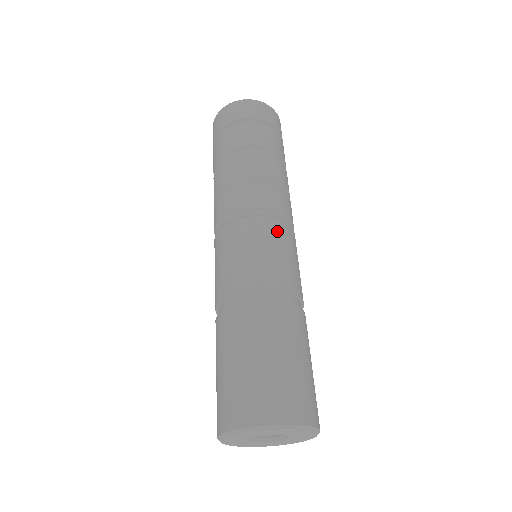
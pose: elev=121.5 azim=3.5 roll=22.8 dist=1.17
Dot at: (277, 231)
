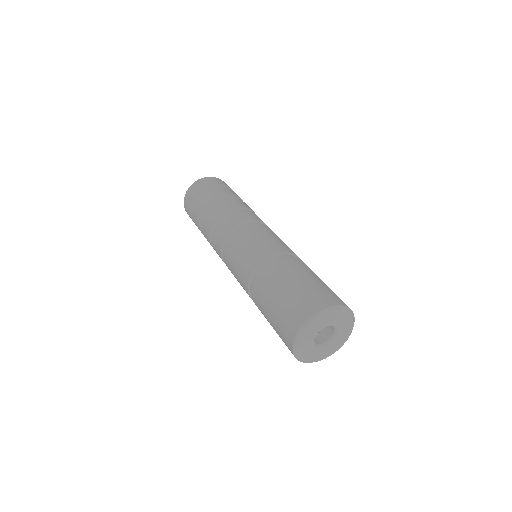
Dot at: occluded
